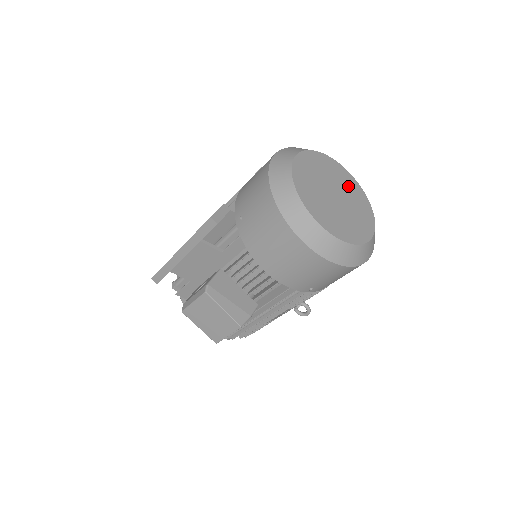
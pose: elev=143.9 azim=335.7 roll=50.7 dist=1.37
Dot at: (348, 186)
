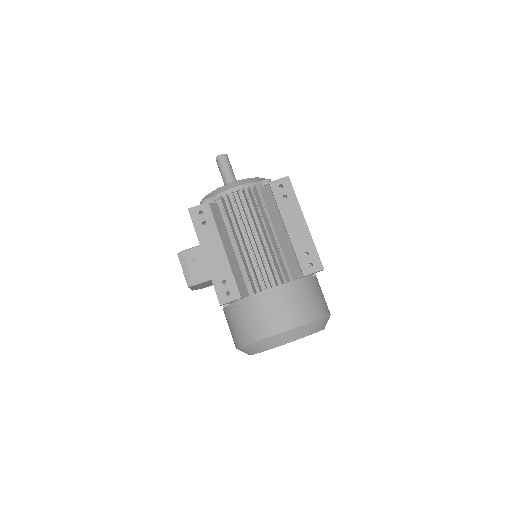
Dot at: occluded
